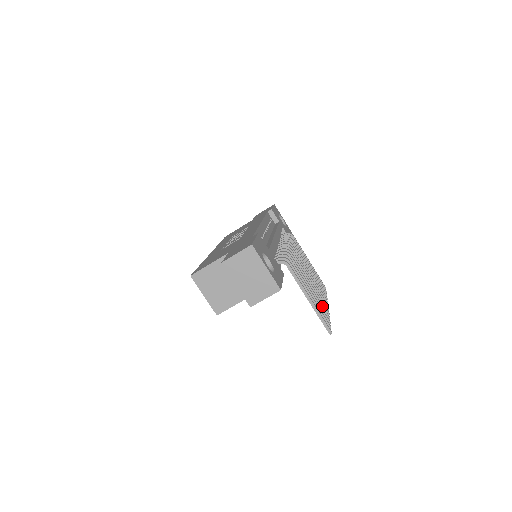
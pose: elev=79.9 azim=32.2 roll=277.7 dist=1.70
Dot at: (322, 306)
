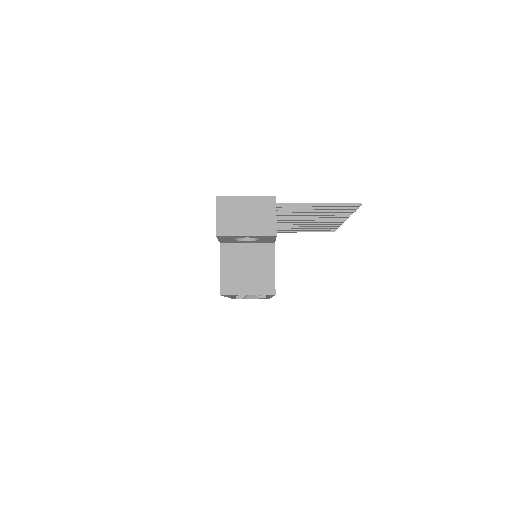
Dot at: occluded
